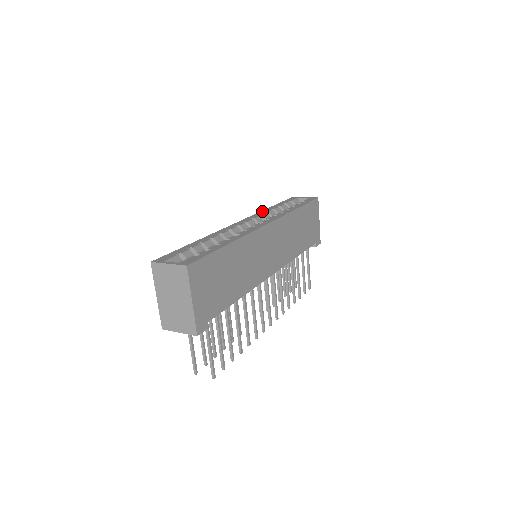
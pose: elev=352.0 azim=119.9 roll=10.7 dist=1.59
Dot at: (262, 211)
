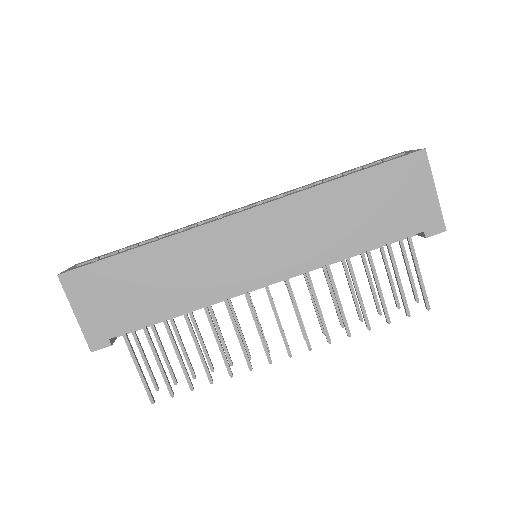
Dot at: (302, 186)
